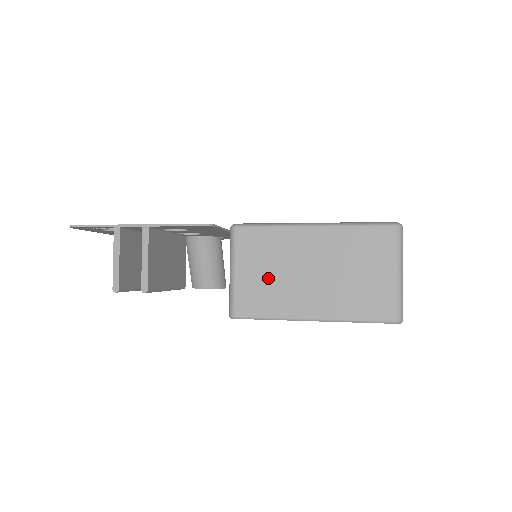
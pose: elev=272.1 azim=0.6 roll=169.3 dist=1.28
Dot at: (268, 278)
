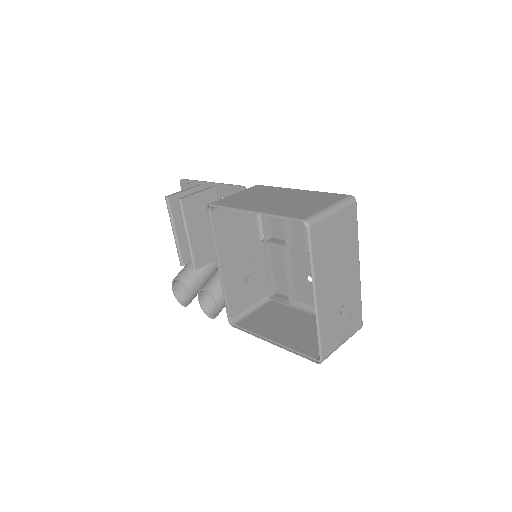
Dot at: (249, 197)
